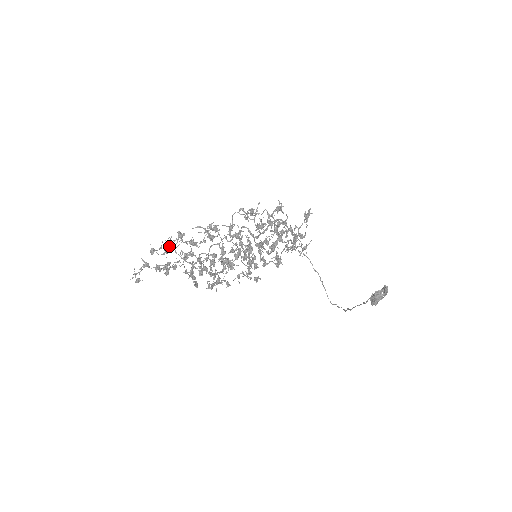
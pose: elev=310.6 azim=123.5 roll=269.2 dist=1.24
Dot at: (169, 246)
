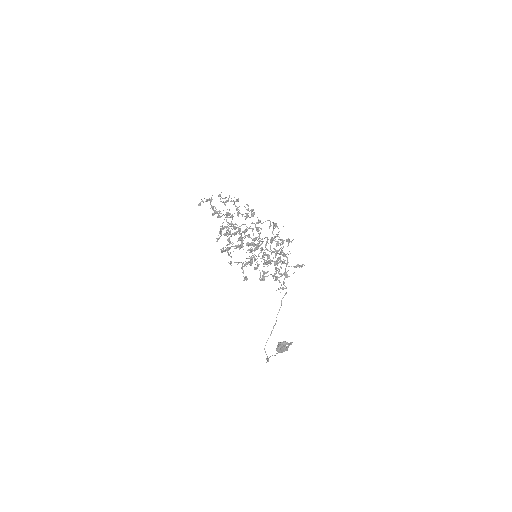
Dot at: (228, 200)
